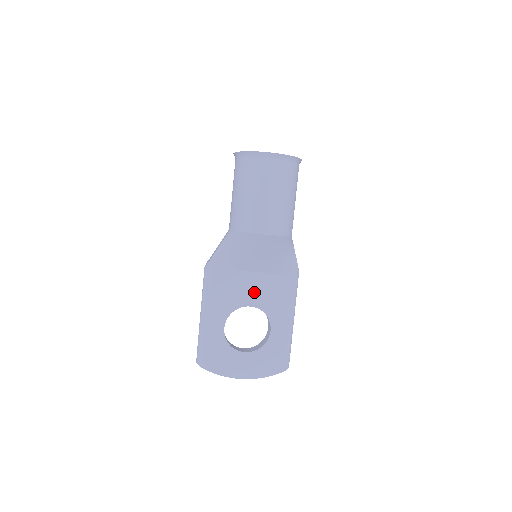
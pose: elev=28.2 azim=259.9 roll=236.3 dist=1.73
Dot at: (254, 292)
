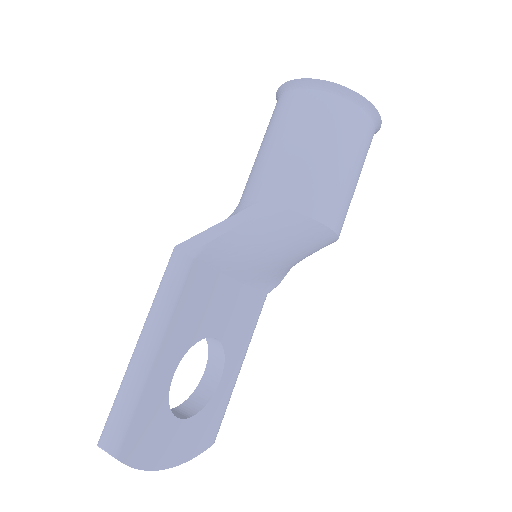
Dot at: (225, 314)
